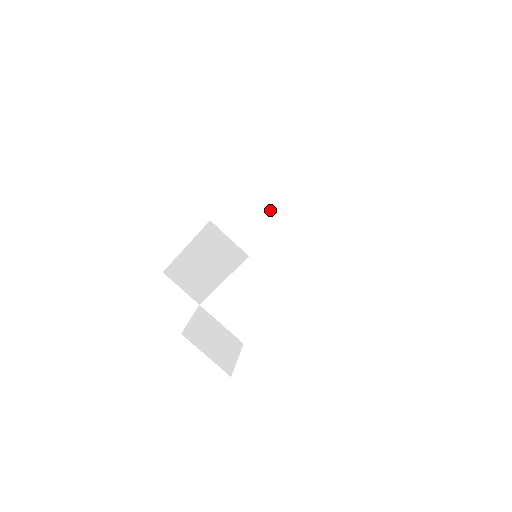
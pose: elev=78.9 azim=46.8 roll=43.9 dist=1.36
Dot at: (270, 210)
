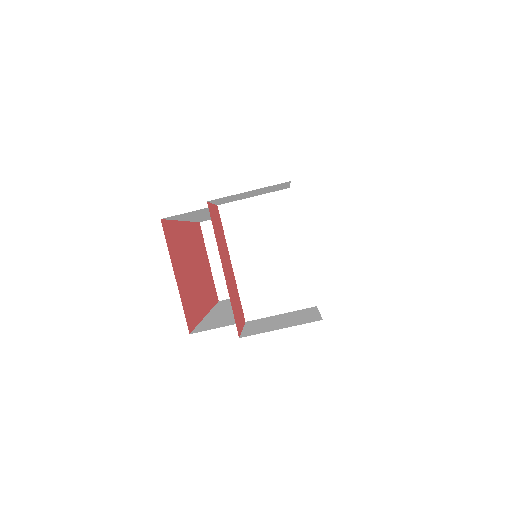
Dot at: occluded
